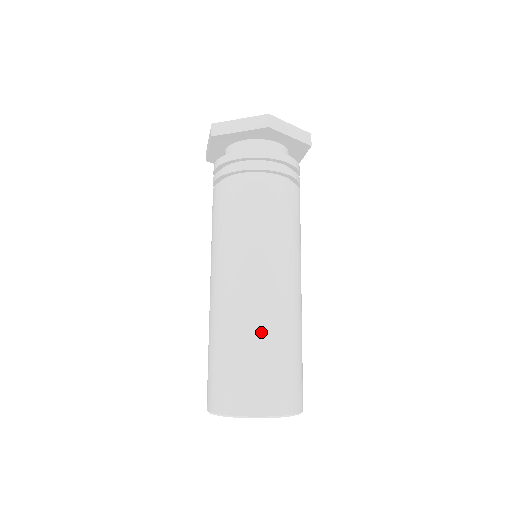
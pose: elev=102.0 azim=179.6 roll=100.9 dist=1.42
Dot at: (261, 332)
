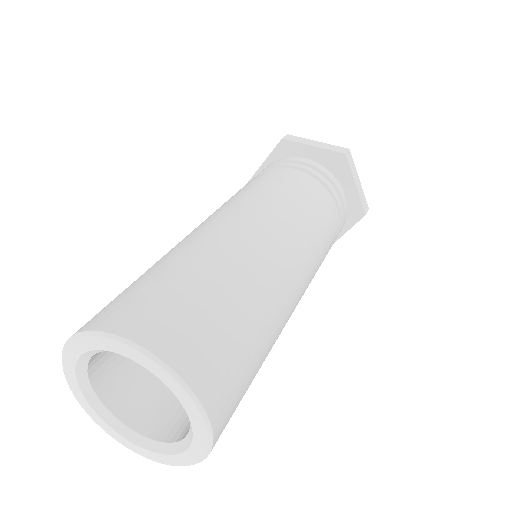
Dot at: (236, 276)
